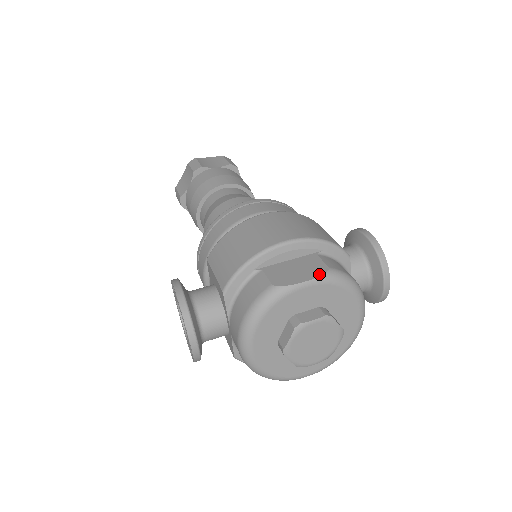
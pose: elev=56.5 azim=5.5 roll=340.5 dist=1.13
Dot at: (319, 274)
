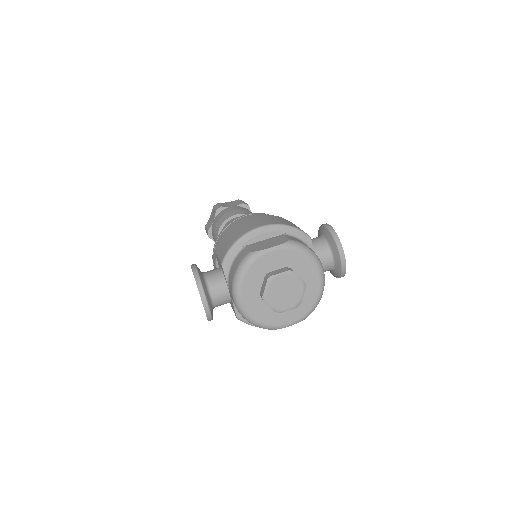
Dot at: (282, 243)
